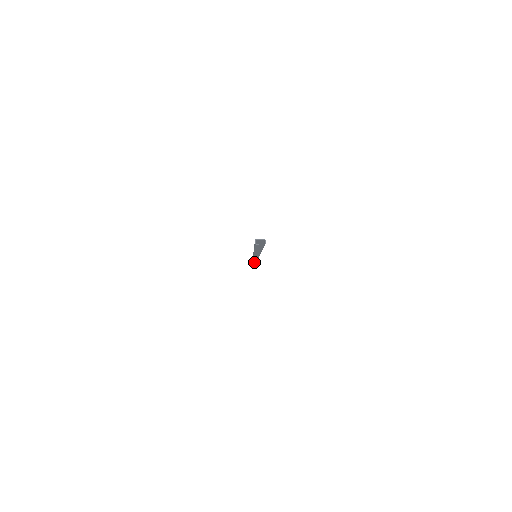
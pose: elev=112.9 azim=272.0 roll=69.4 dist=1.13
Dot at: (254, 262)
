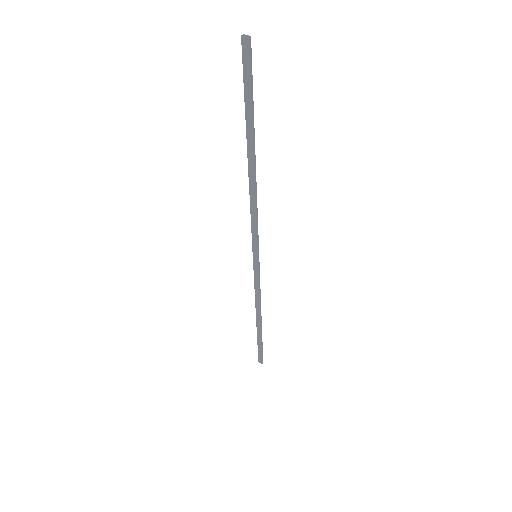
Dot at: (260, 362)
